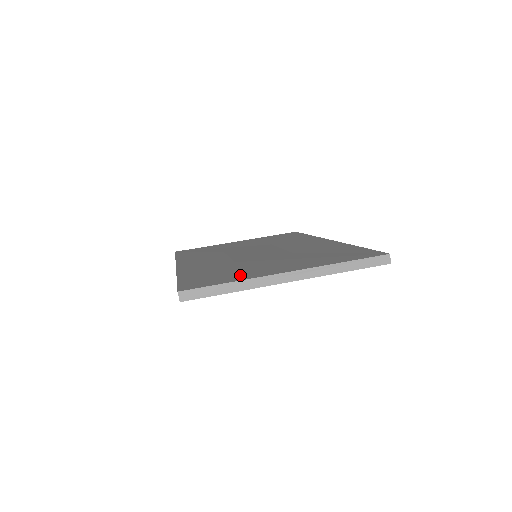
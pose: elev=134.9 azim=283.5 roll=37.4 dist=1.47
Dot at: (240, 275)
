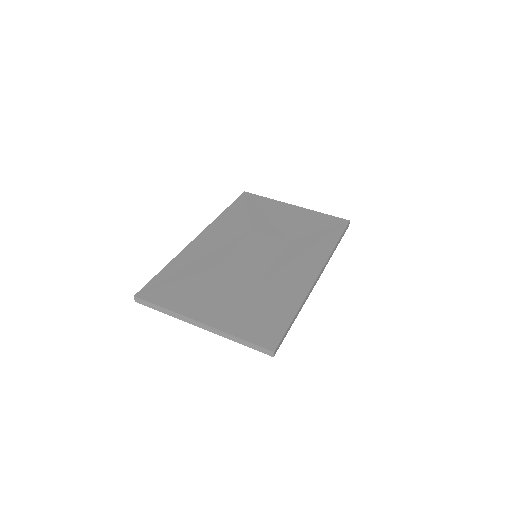
Dot at: (182, 300)
